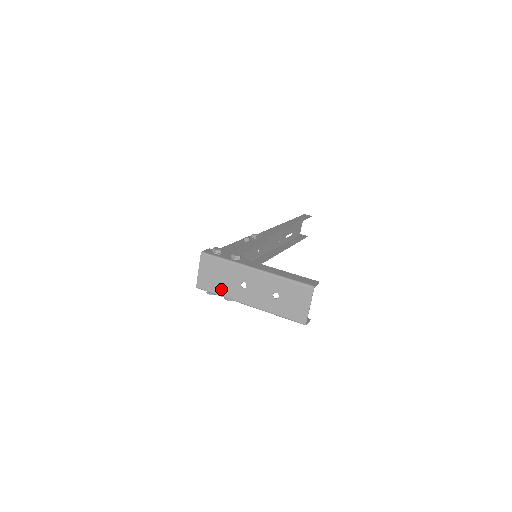
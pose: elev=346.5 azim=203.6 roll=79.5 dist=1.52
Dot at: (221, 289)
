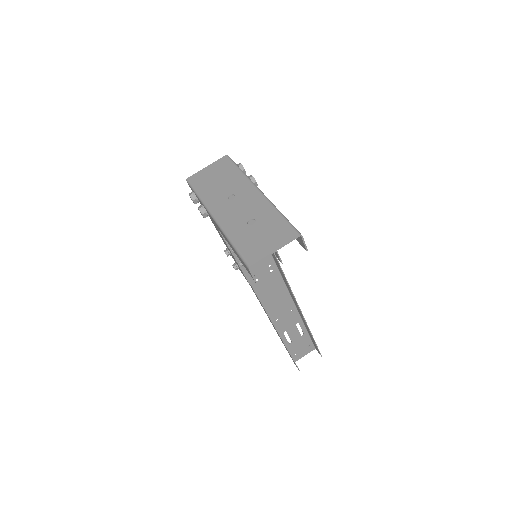
Dot at: (207, 190)
